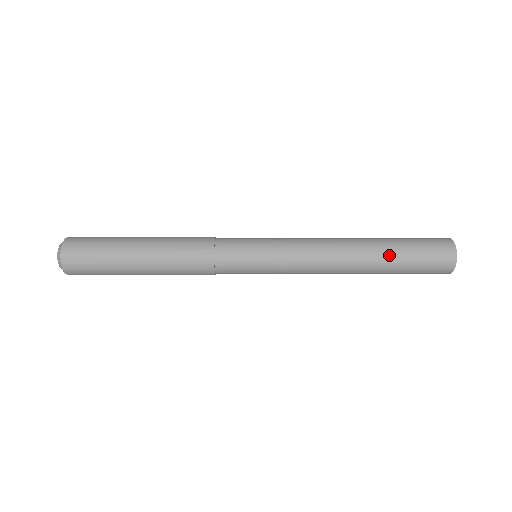
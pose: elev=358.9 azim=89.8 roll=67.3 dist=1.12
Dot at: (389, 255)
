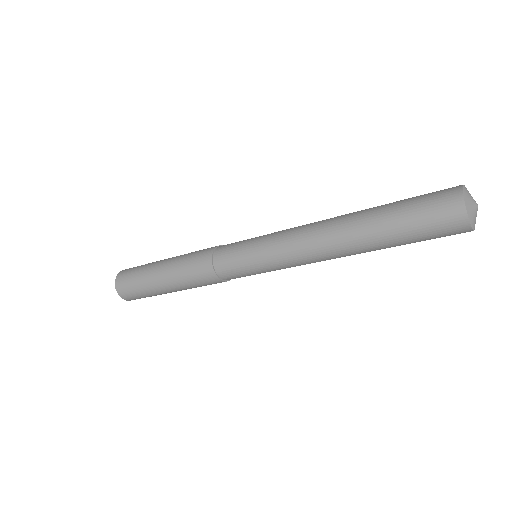
Dot at: (376, 222)
